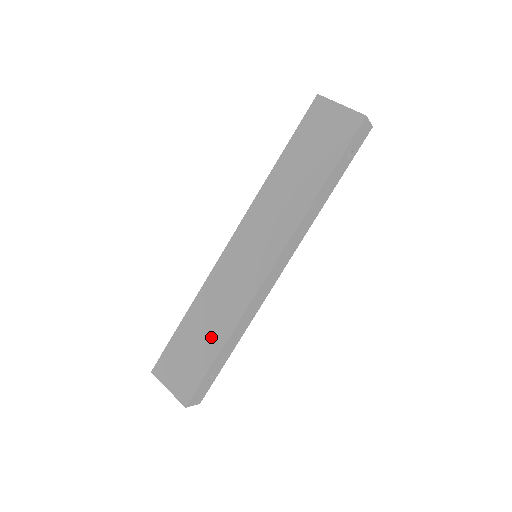
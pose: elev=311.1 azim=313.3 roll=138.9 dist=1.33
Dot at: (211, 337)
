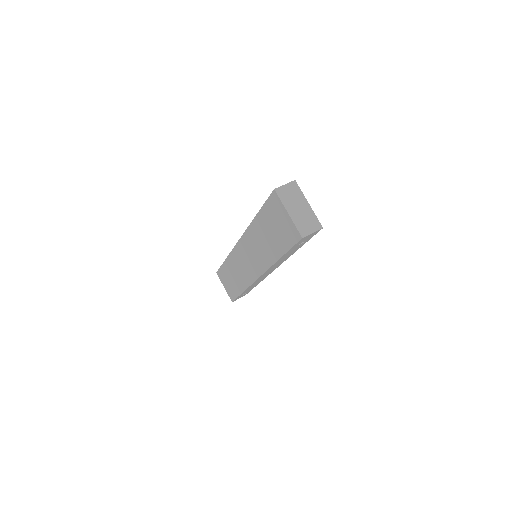
Dot at: (237, 283)
